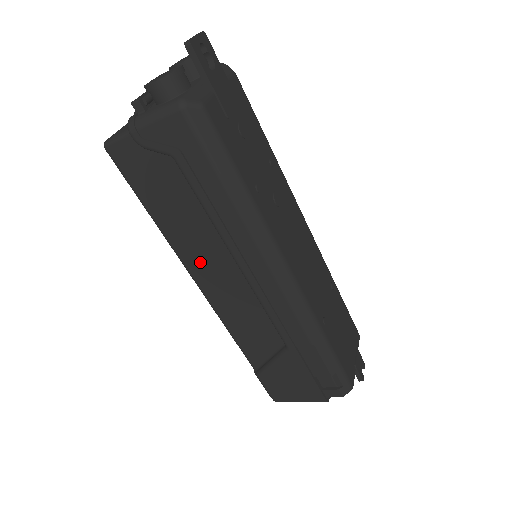
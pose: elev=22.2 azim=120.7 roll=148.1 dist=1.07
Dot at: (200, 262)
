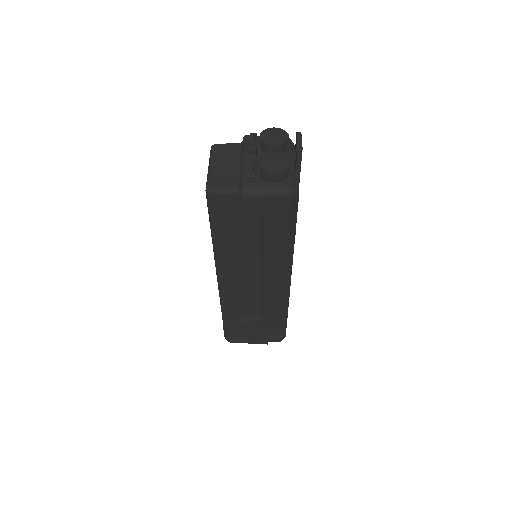
Dot at: (232, 265)
